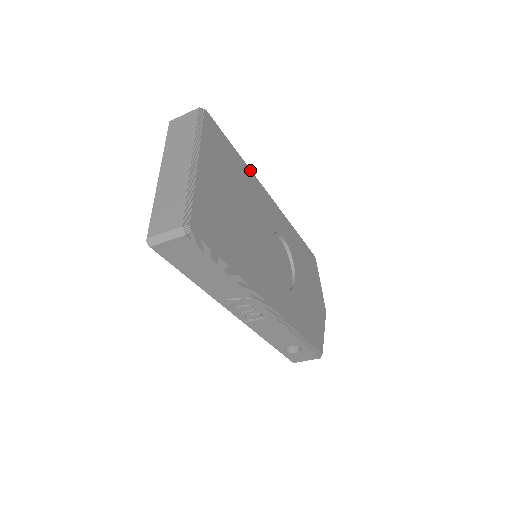
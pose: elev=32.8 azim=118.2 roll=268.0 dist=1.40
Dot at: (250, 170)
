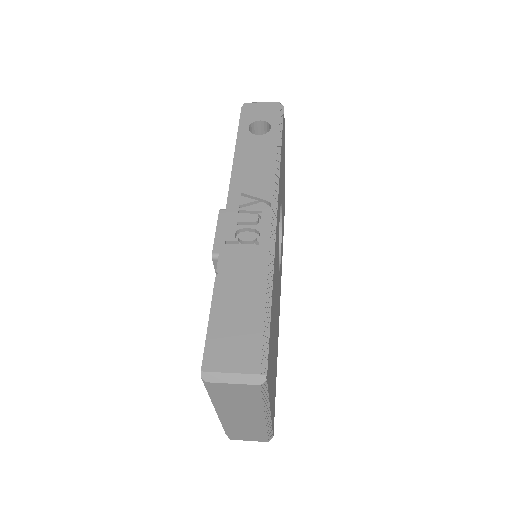
Dot at: (274, 262)
